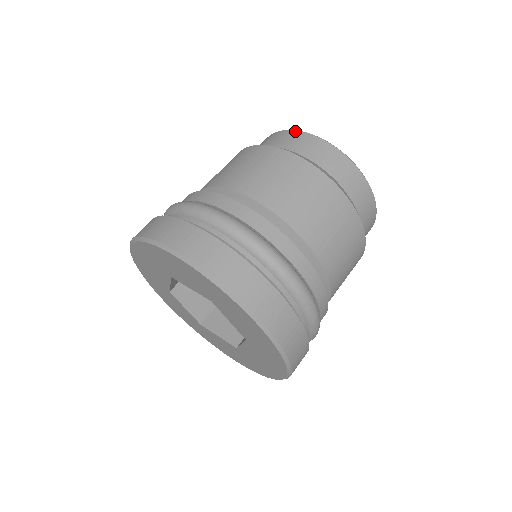
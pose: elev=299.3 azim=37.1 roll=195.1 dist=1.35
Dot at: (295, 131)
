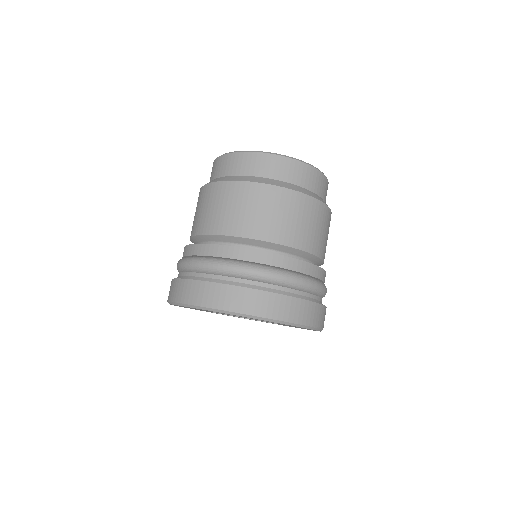
Dot at: (299, 162)
